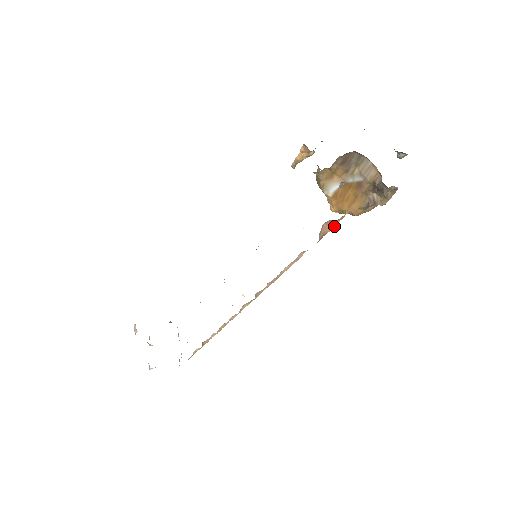
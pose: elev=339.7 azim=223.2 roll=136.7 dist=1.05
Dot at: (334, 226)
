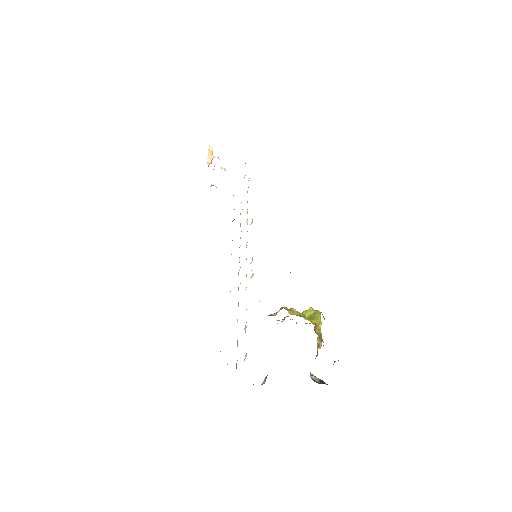
Dot at: occluded
